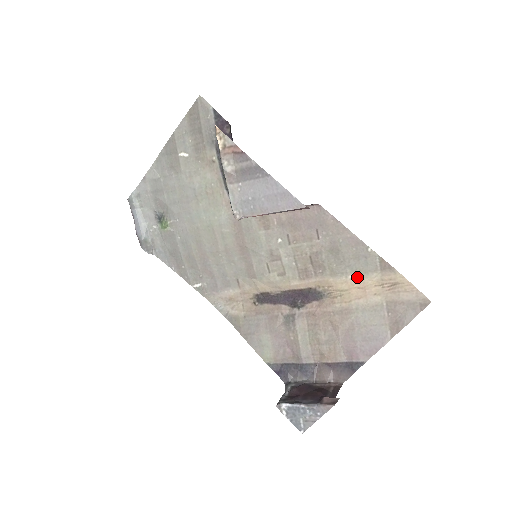
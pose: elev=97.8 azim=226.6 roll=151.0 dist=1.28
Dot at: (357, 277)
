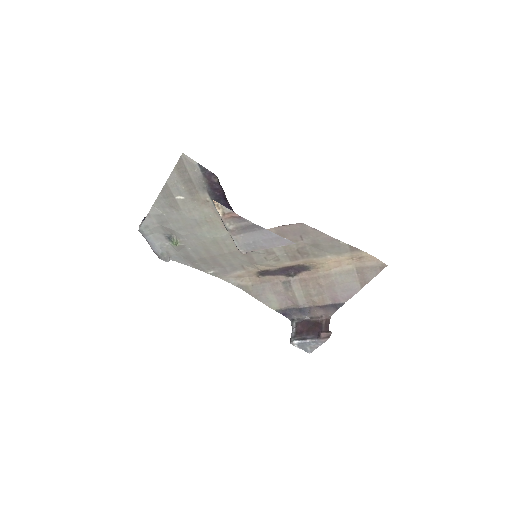
Dot at: (333, 256)
